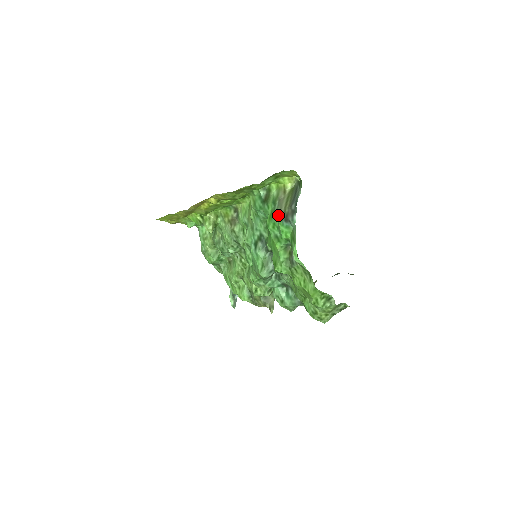
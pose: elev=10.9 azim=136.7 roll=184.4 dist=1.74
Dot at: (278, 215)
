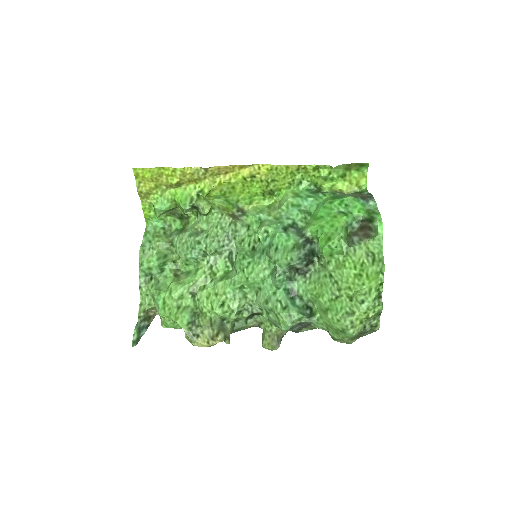
Dot at: (350, 195)
